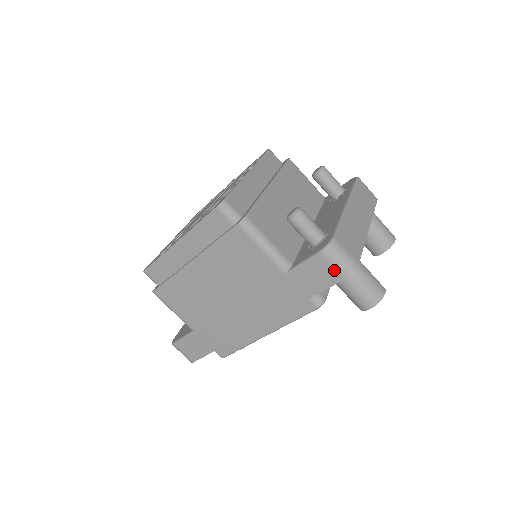
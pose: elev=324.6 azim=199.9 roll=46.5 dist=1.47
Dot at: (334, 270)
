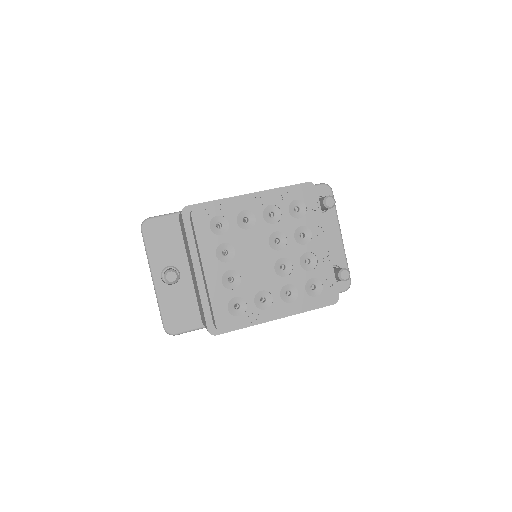
Dot at: occluded
